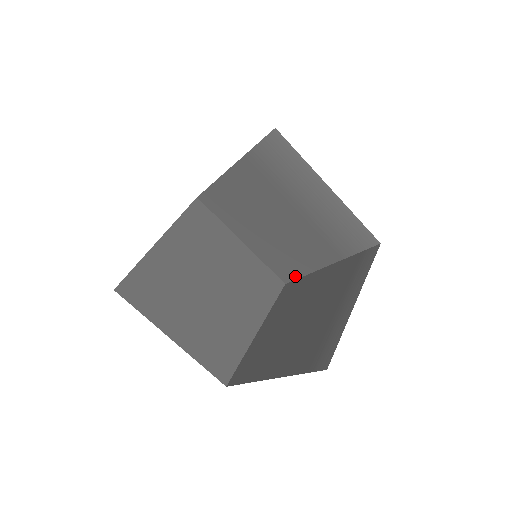
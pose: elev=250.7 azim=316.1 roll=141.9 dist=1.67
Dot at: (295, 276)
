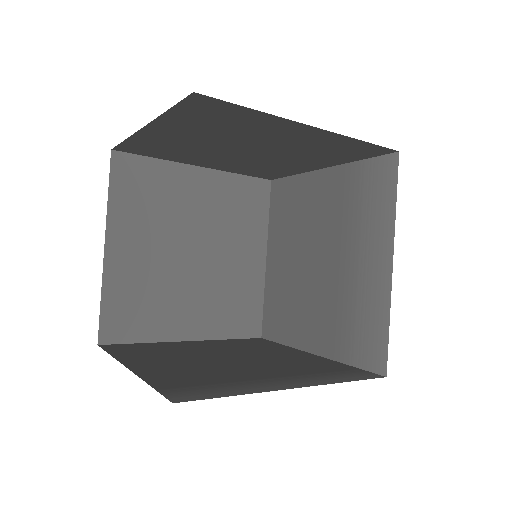
Dot at: (276, 337)
